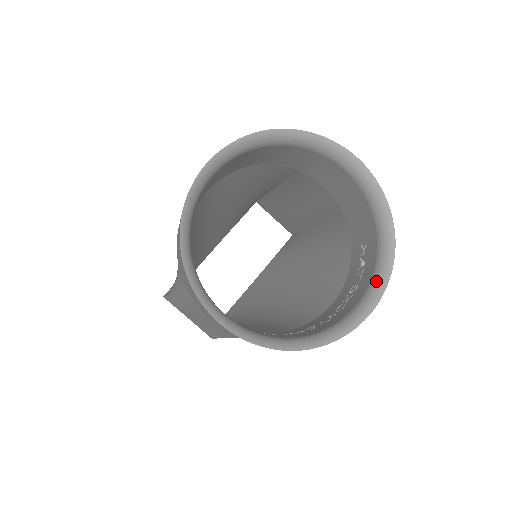
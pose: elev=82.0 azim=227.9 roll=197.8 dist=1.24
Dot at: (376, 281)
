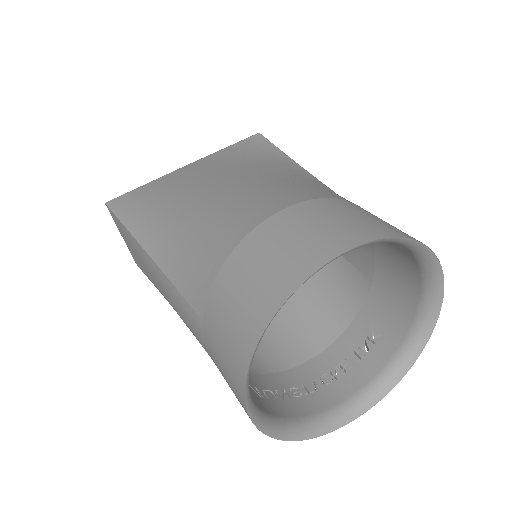
Dot at: (377, 387)
